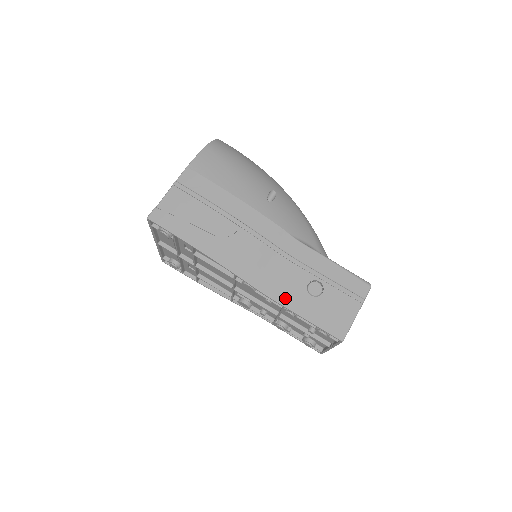
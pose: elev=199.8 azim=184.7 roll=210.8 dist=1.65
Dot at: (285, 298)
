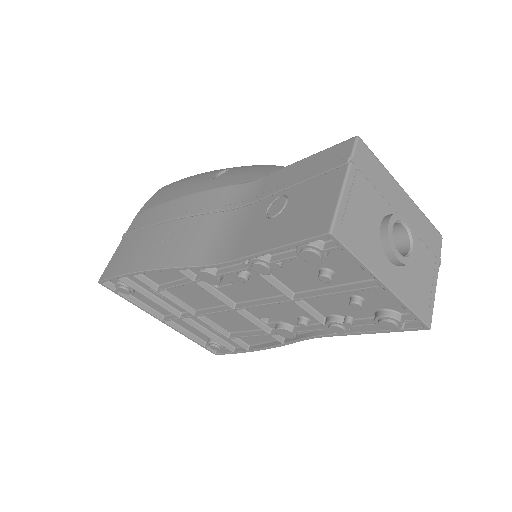
Dot at: (239, 249)
